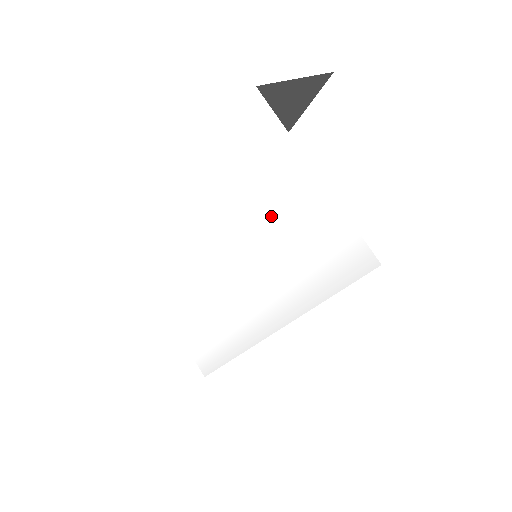
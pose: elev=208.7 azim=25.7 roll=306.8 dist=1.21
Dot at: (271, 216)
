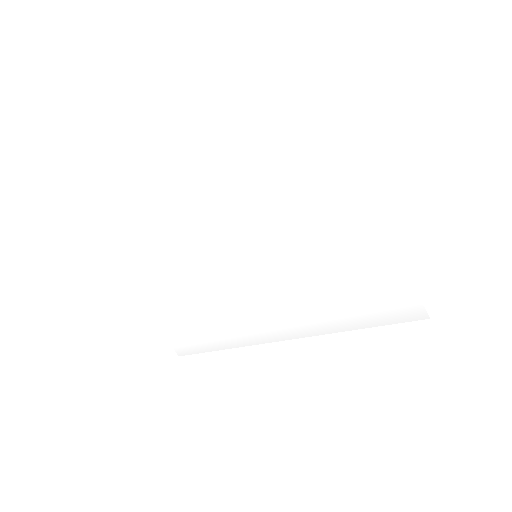
Dot at: (311, 248)
